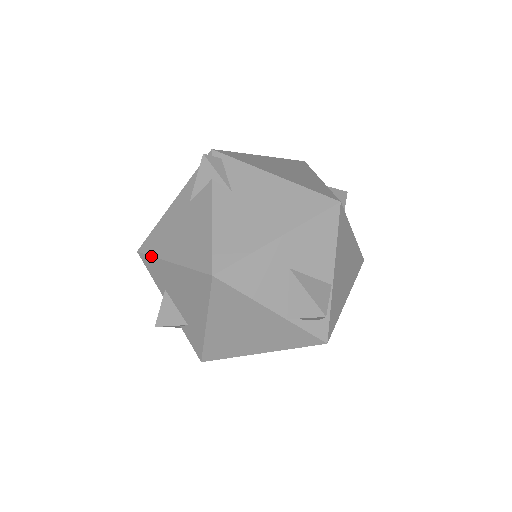
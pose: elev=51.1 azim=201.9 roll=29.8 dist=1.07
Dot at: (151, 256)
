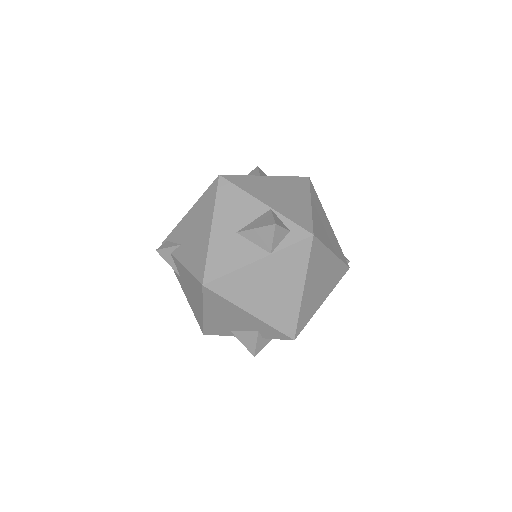
Dot at: (203, 325)
